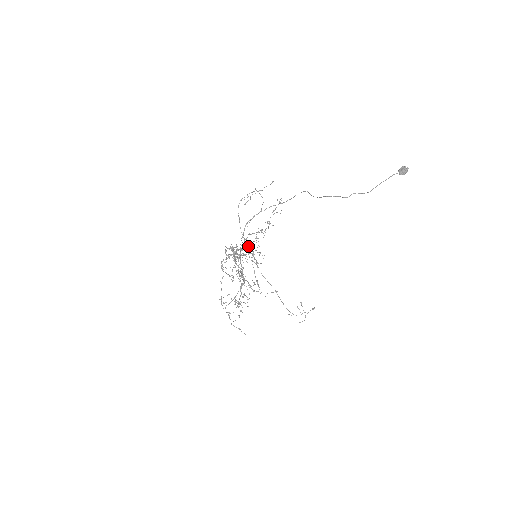
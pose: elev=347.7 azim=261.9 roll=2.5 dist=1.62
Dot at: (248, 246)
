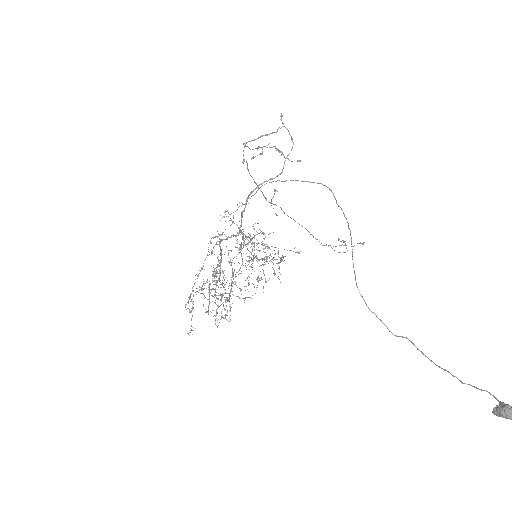
Dot at: (248, 233)
